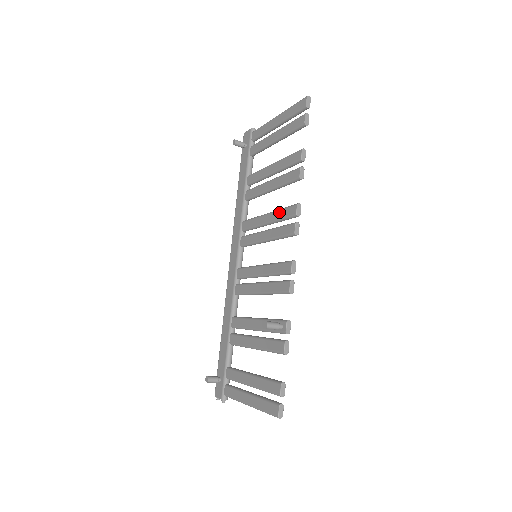
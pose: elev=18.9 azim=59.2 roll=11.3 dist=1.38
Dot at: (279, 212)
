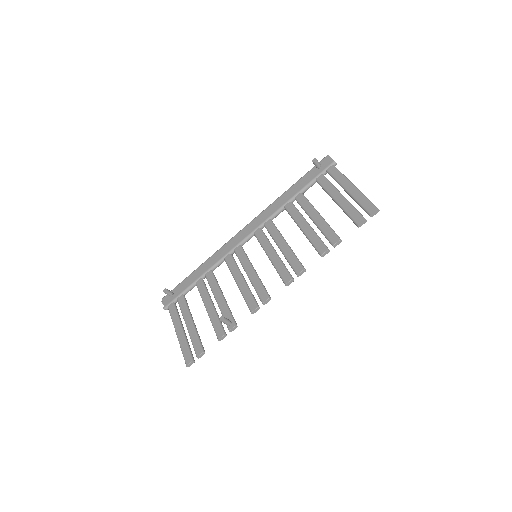
Dot at: (292, 255)
